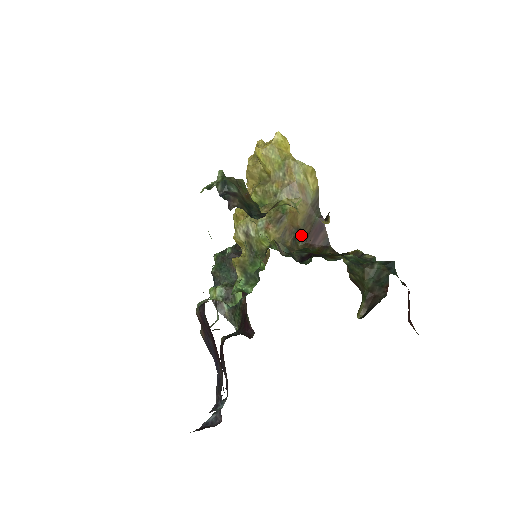
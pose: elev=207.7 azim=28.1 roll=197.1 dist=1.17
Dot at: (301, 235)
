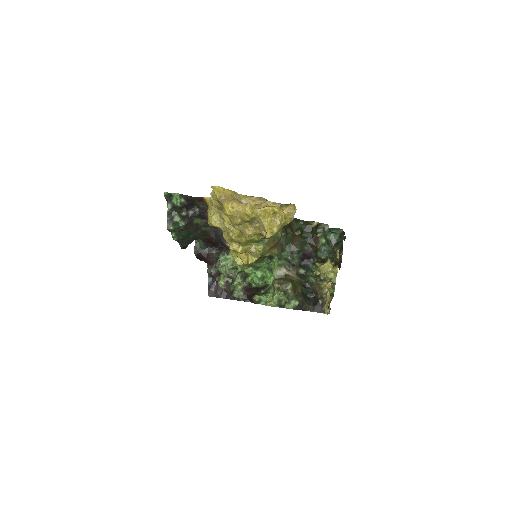
Dot at: occluded
